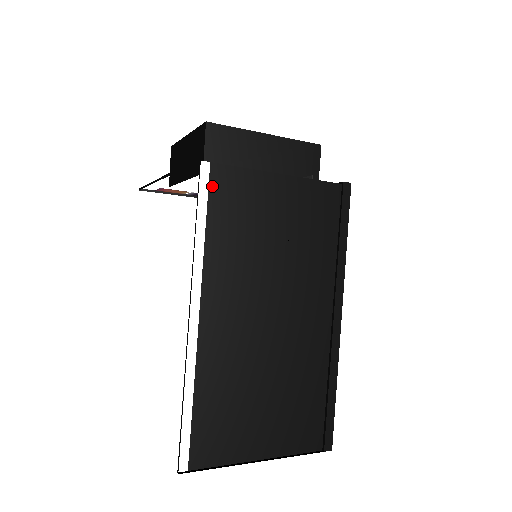
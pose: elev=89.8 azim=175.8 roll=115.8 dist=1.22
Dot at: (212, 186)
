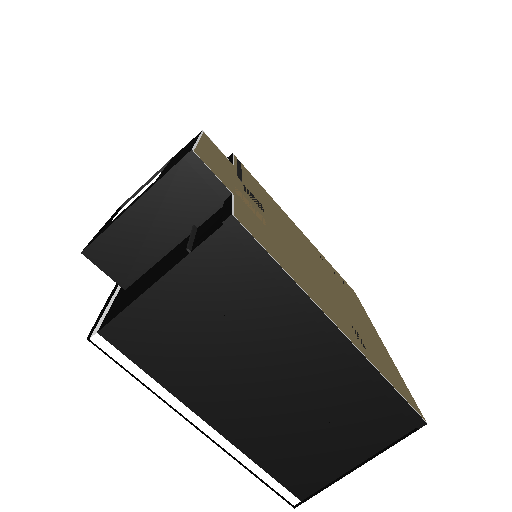
Dot at: (118, 346)
